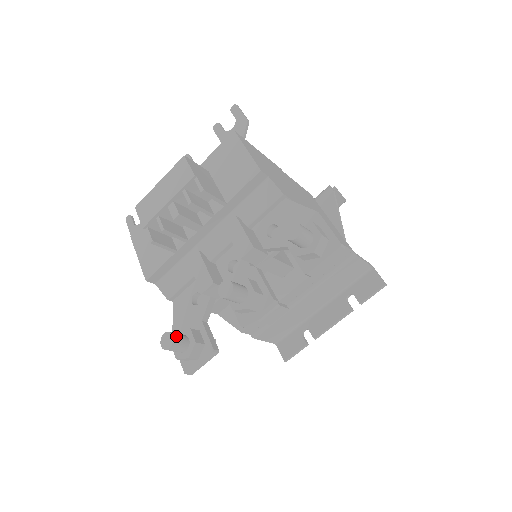
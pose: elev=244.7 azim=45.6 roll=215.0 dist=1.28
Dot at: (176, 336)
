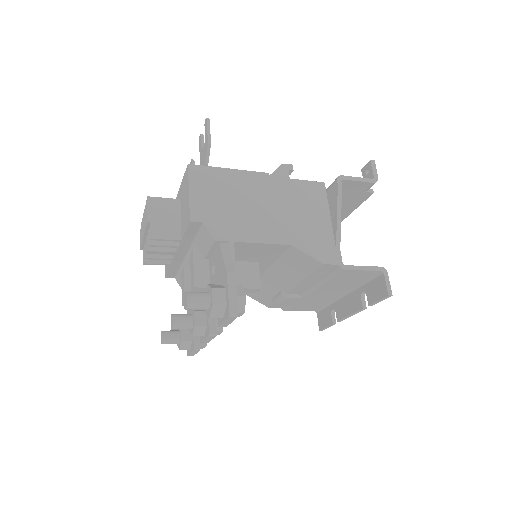
Dot at: (166, 336)
